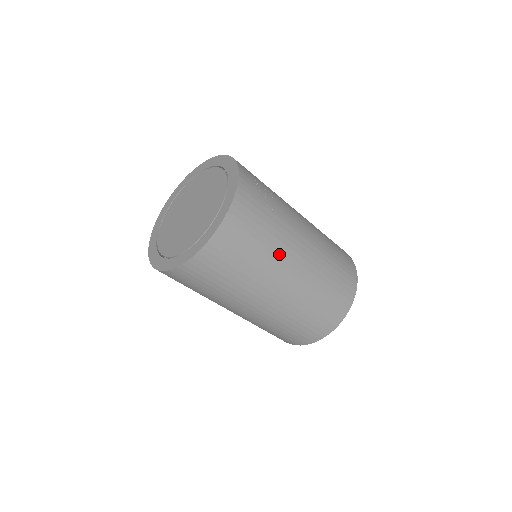
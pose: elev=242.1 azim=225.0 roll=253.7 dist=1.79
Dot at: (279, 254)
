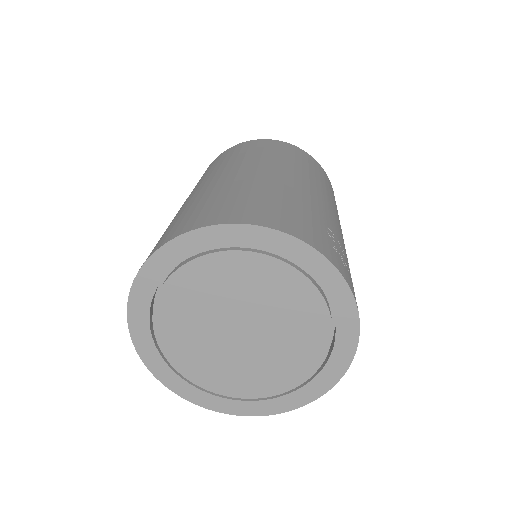
Dot at: occluded
